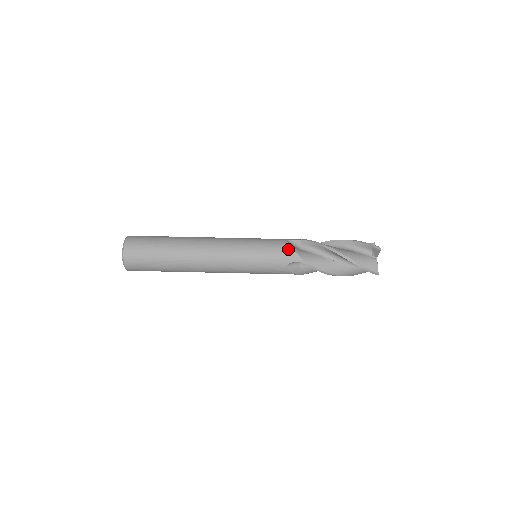
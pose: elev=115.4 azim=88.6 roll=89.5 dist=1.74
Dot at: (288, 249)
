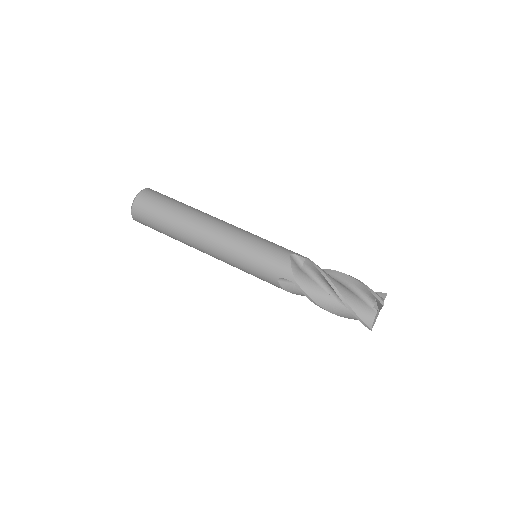
Dot at: (285, 263)
